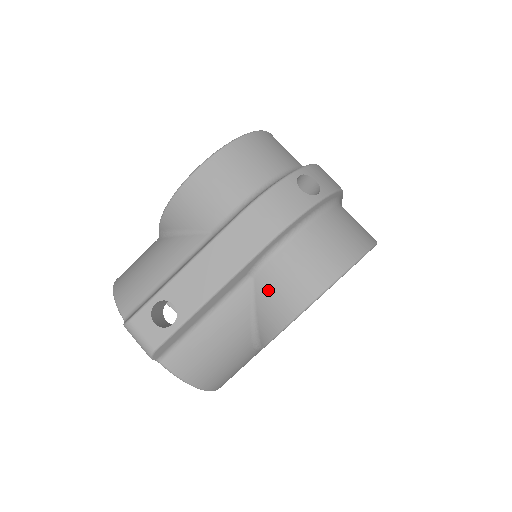
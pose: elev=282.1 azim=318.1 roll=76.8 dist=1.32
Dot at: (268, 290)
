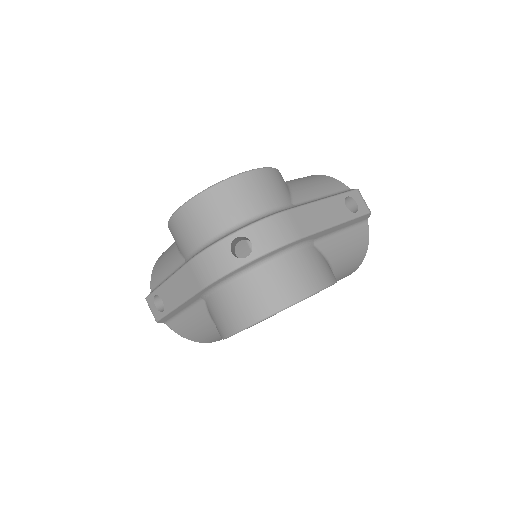
Dot at: (212, 313)
